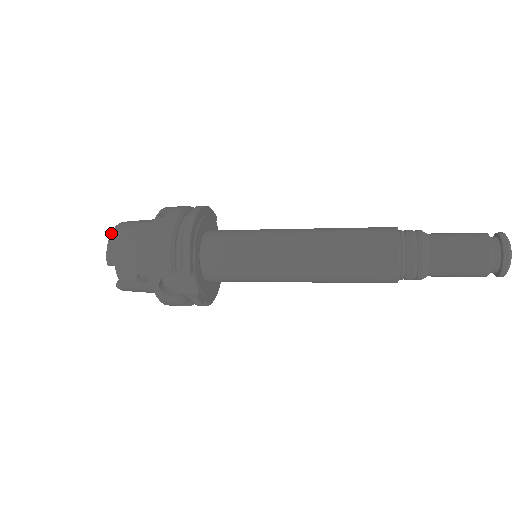
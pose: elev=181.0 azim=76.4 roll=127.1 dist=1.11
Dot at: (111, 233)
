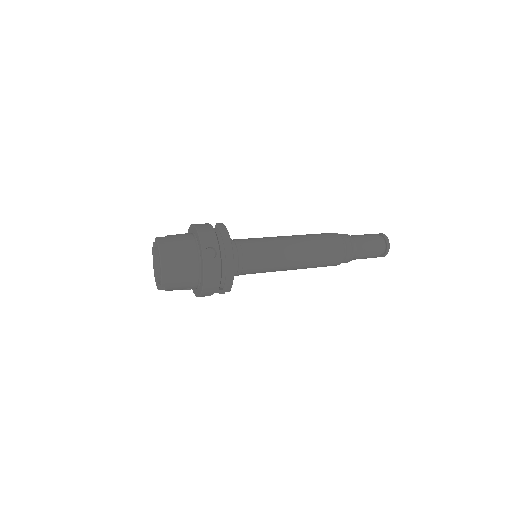
Dot at: (162, 266)
